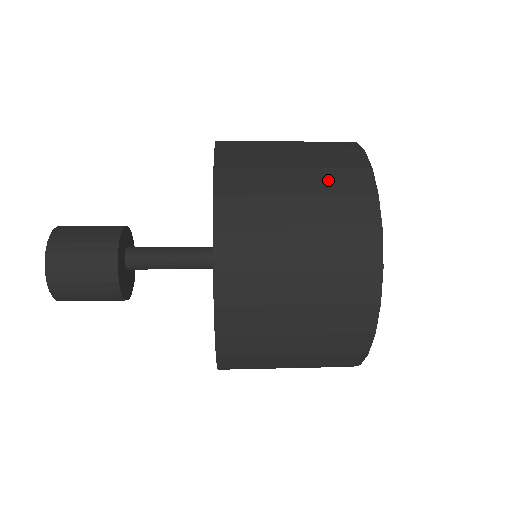
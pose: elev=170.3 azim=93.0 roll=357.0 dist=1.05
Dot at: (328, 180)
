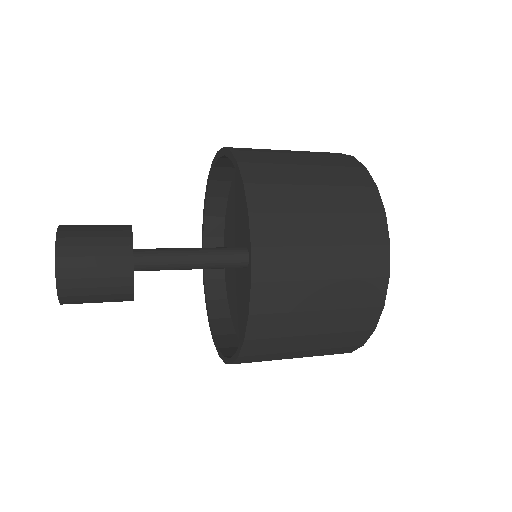
Dot at: occluded
